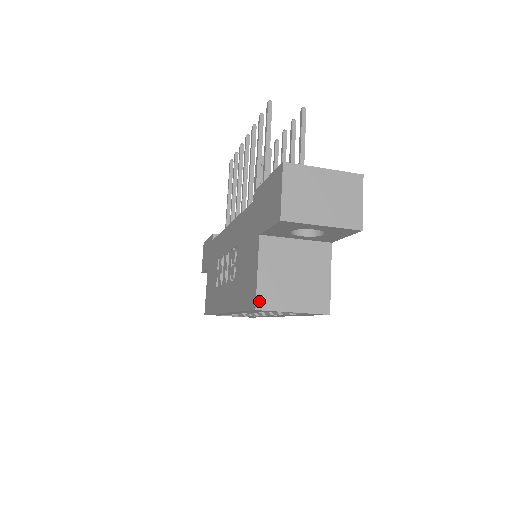
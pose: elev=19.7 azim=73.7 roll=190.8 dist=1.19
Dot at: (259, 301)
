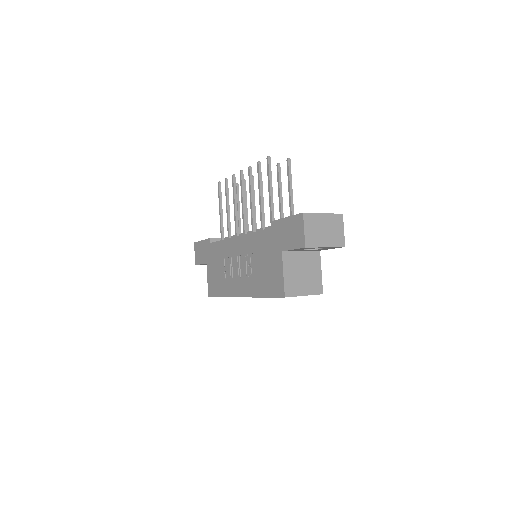
Dot at: (286, 292)
